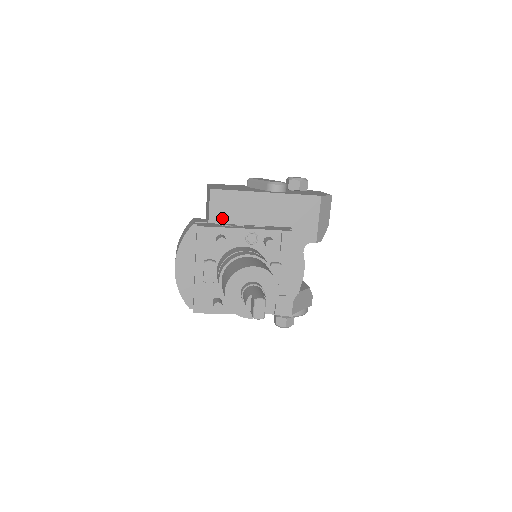
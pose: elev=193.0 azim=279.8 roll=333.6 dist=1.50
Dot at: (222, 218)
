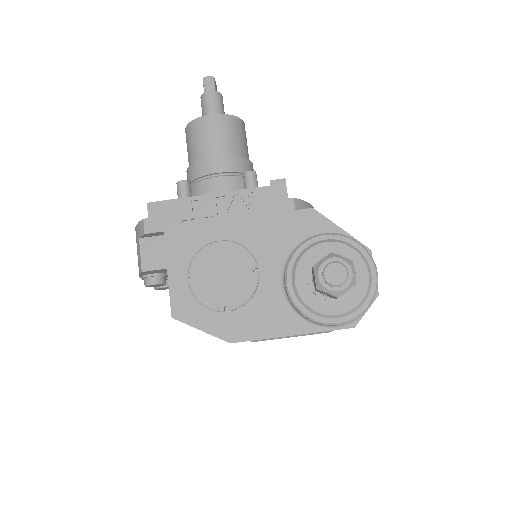
Dot at: occluded
